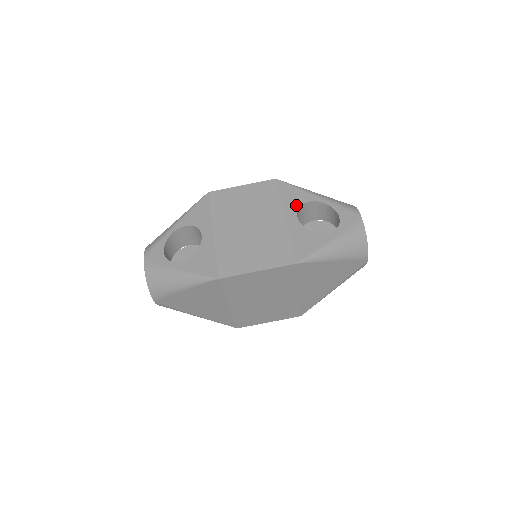
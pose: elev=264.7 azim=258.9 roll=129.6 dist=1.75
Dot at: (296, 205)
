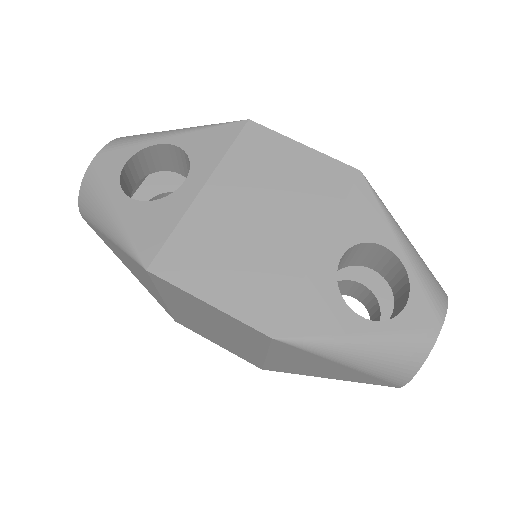
Dot at: (356, 237)
